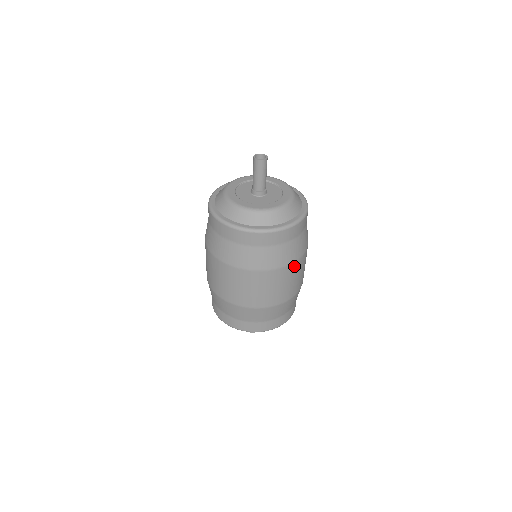
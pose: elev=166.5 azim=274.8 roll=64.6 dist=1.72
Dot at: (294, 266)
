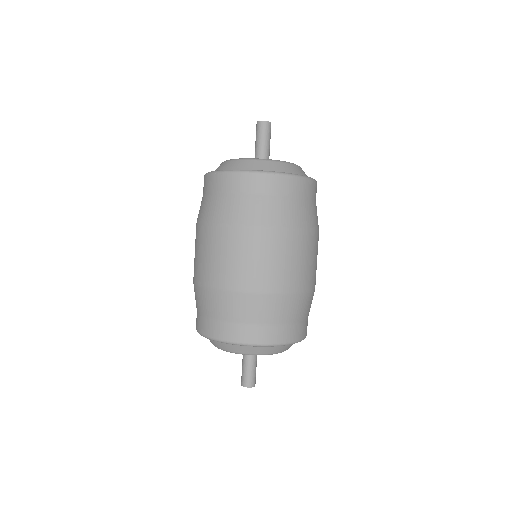
Dot at: (315, 238)
